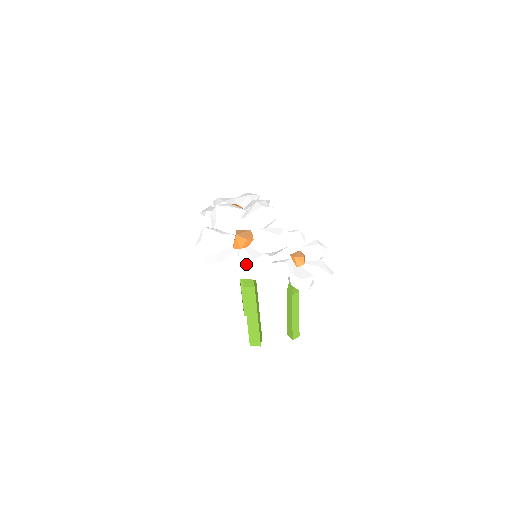
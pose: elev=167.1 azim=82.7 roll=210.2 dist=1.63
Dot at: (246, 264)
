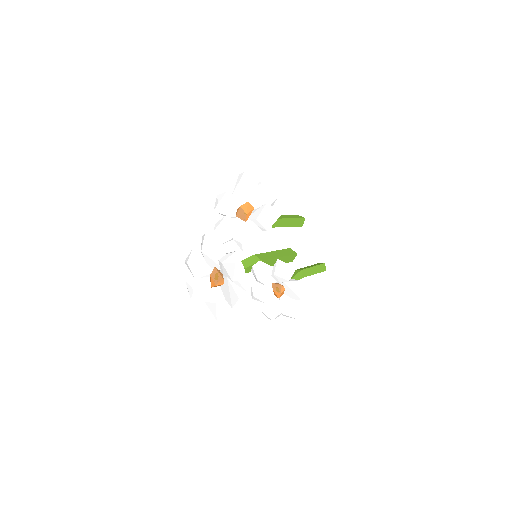
Dot at: (211, 303)
